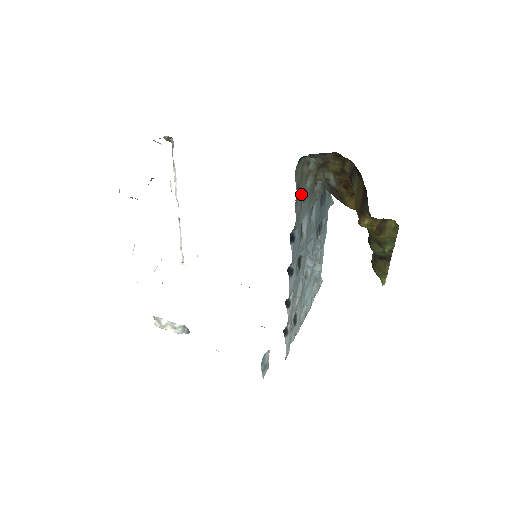
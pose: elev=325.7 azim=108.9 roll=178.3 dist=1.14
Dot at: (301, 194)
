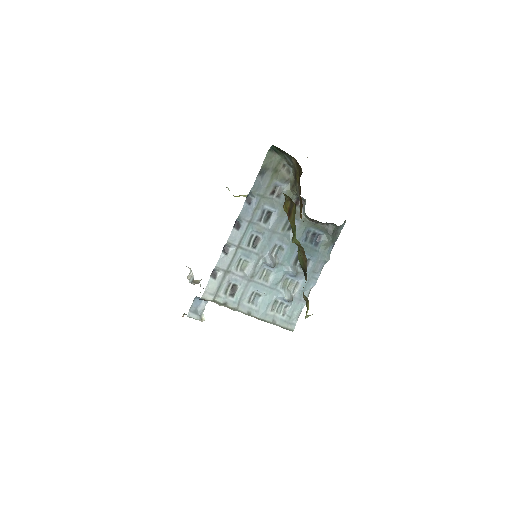
Dot at: (273, 184)
